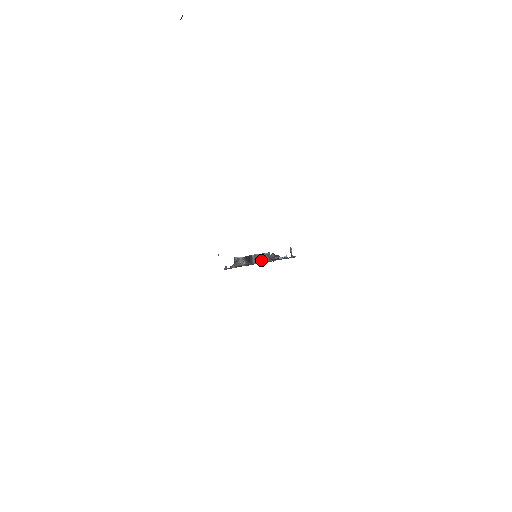
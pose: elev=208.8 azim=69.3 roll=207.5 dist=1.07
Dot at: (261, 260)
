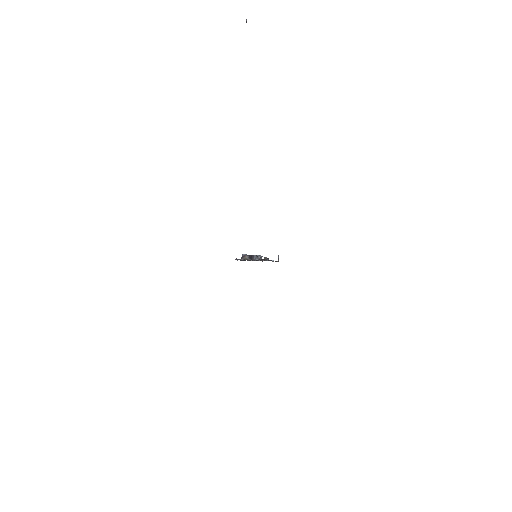
Dot at: (258, 259)
